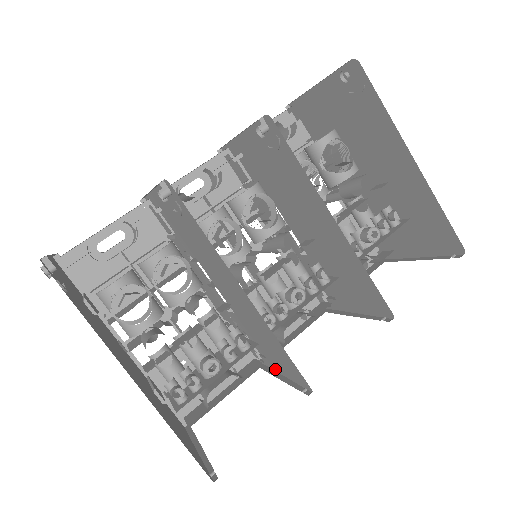
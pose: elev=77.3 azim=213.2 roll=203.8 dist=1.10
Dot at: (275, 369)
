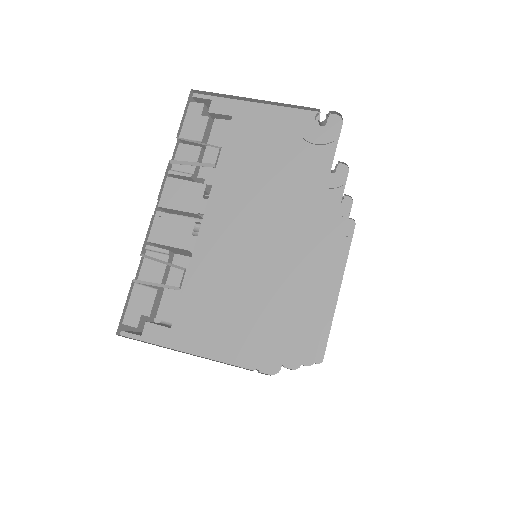
Dot at: occluded
